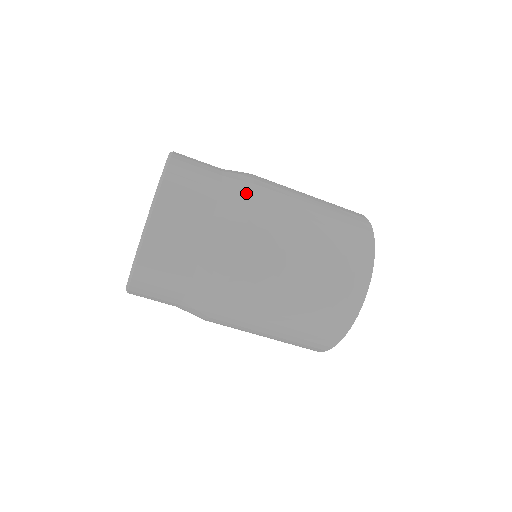
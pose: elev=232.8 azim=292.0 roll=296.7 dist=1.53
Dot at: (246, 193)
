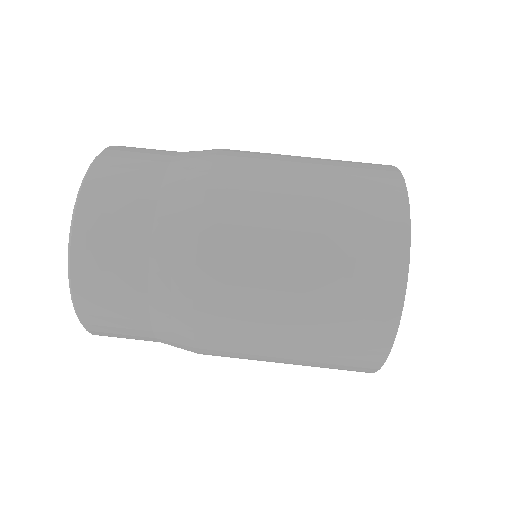
Dot at: (205, 158)
